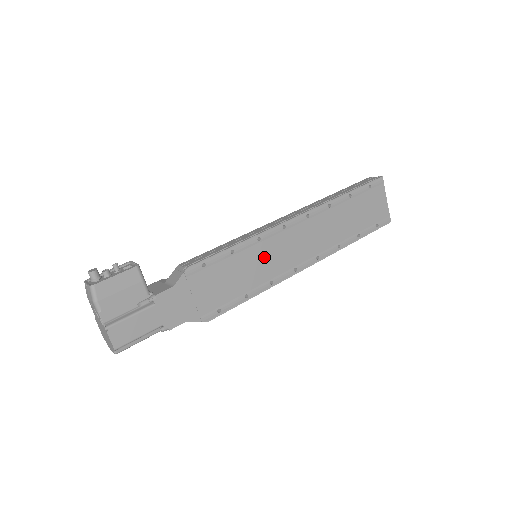
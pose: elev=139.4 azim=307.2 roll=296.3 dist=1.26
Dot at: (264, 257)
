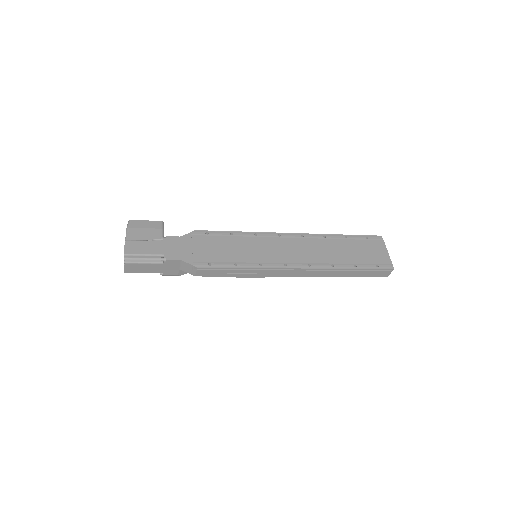
Dot at: (258, 247)
